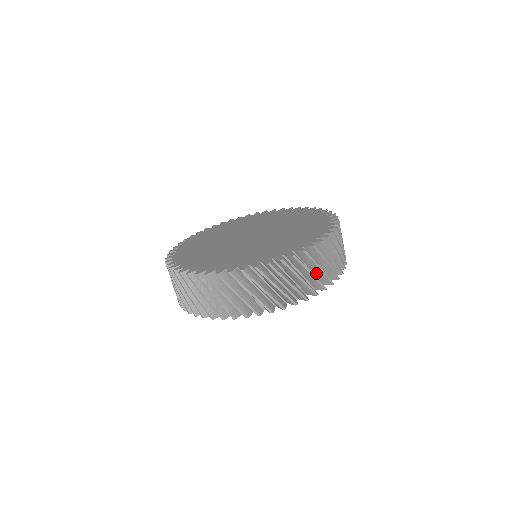
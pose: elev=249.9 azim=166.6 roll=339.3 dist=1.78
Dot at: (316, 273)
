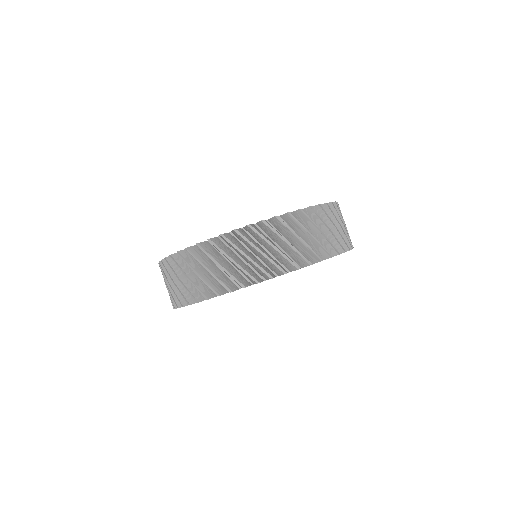
Dot at: occluded
